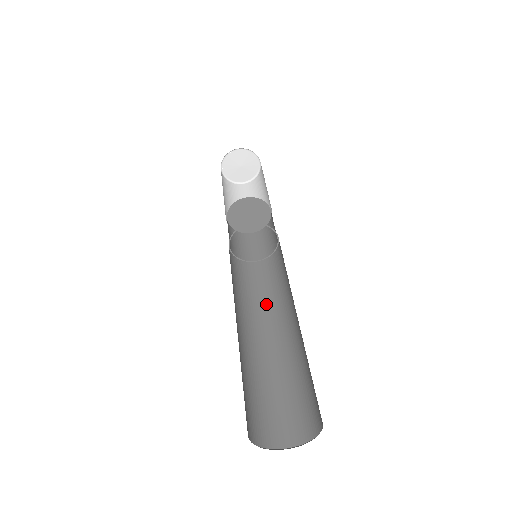
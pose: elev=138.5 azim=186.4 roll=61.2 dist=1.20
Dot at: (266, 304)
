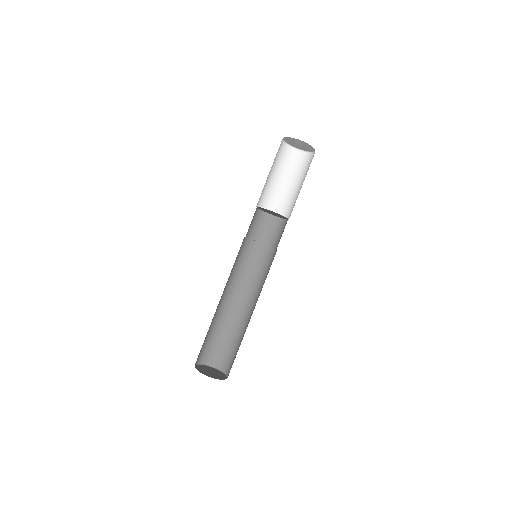
Dot at: (242, 280)
